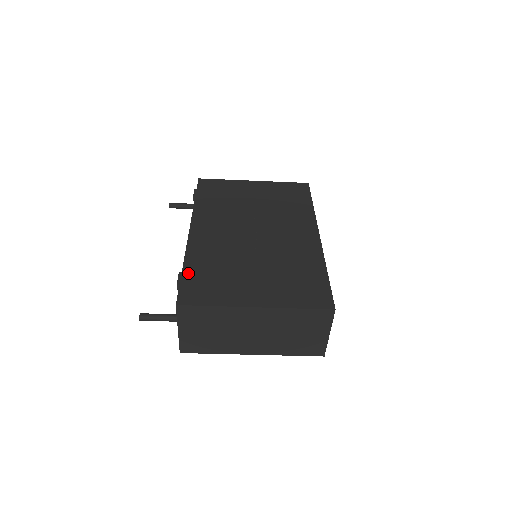
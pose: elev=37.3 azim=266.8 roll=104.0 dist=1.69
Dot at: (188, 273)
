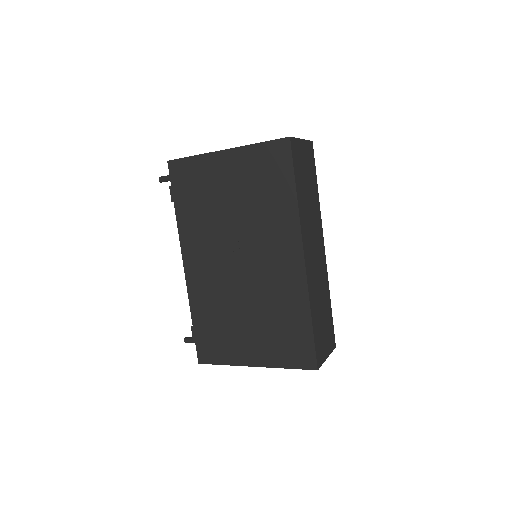
Dot at: (197, 327)
